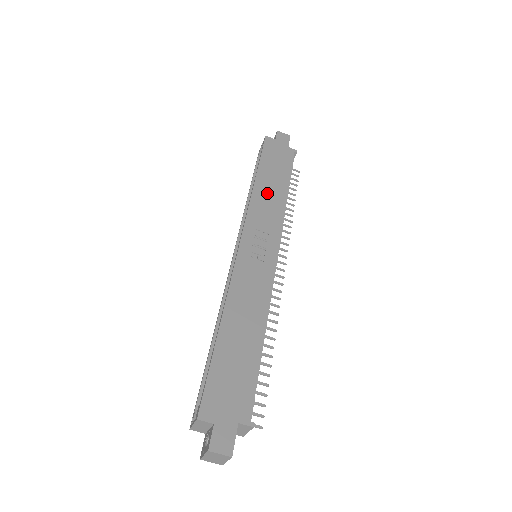
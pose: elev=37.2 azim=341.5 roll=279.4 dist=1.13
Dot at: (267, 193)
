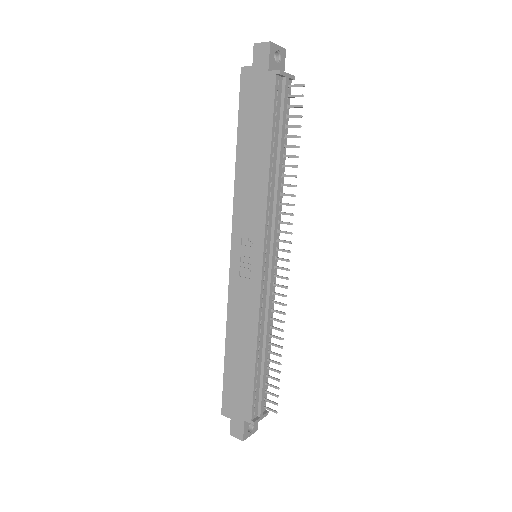
Dot at: (248, 176)
